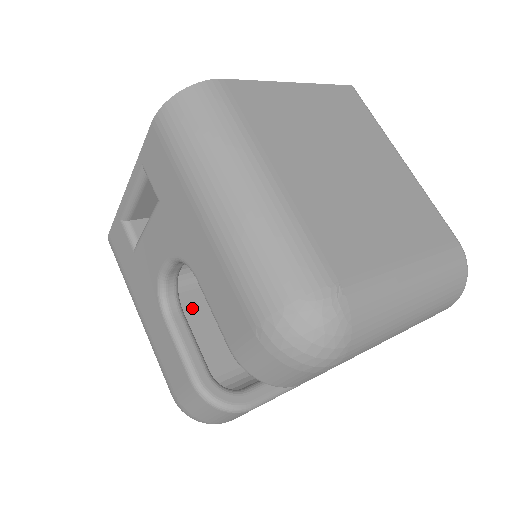
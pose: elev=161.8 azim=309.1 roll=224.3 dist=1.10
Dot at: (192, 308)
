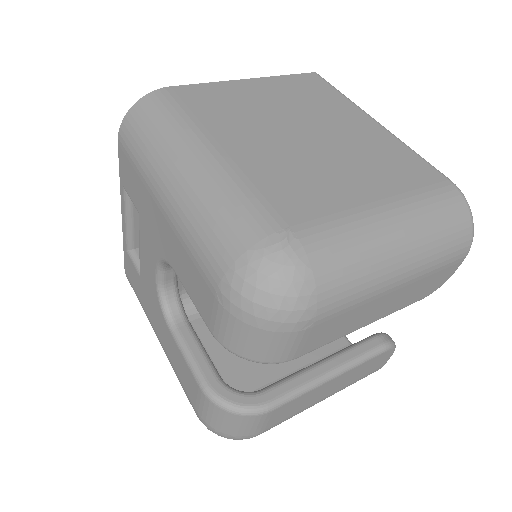
Dot at: occluded
